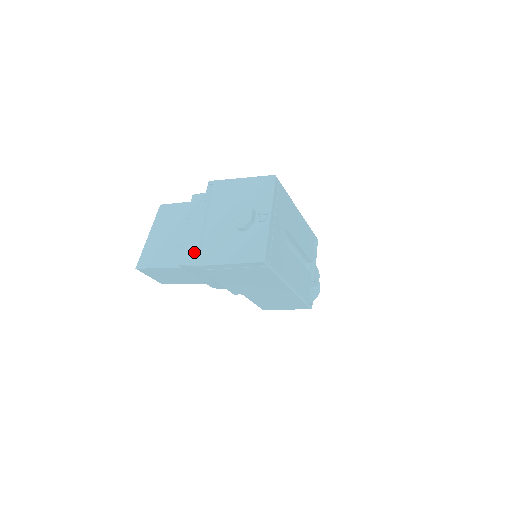
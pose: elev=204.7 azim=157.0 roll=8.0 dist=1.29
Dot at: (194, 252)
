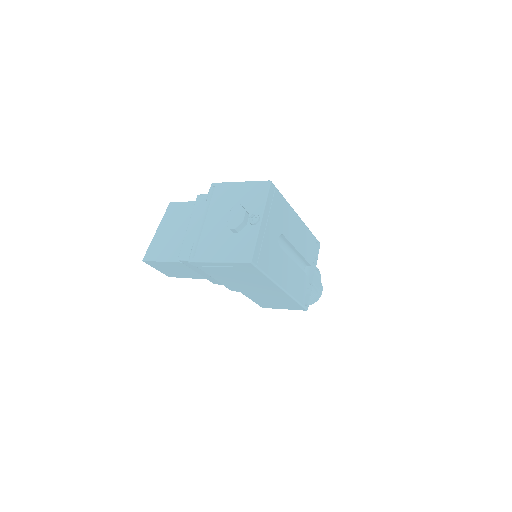
Dot at: (191, 249)
